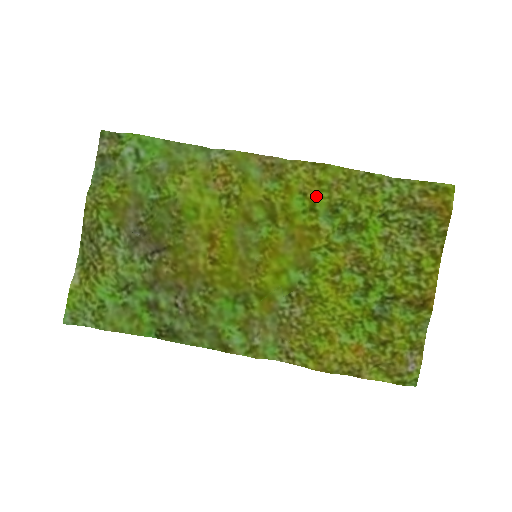
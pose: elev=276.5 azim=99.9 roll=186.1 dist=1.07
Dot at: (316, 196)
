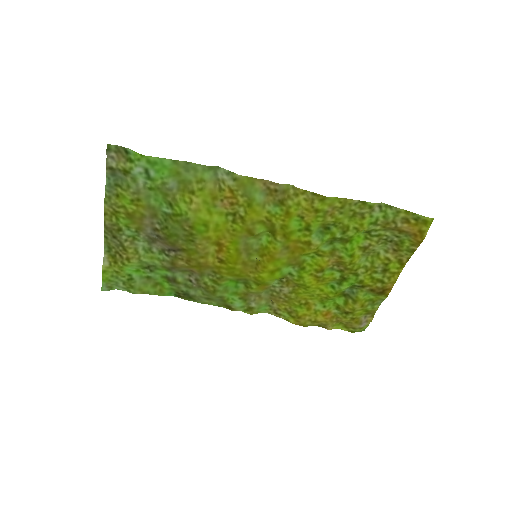
Dot at: (312, 220)
